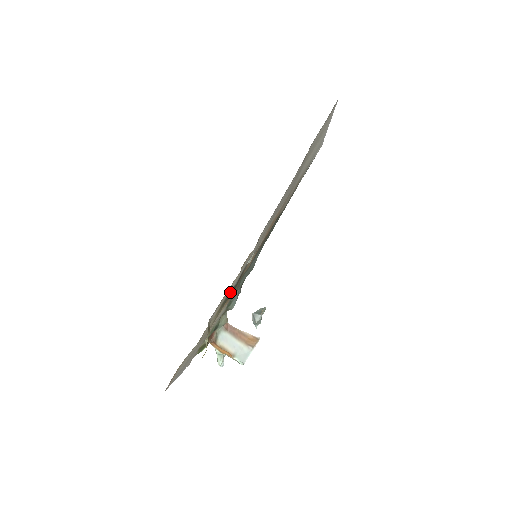
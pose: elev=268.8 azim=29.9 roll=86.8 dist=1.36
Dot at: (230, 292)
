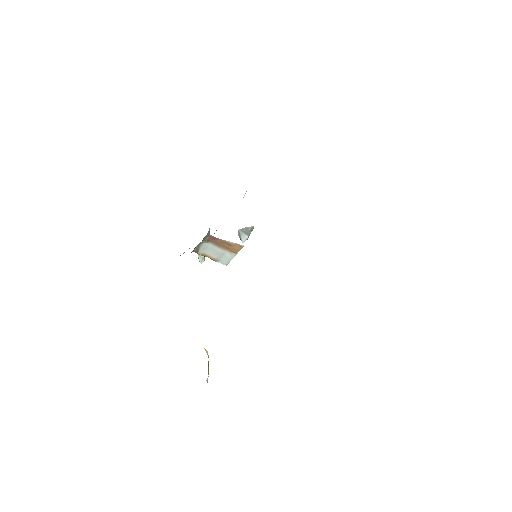
Dot at: occluded
